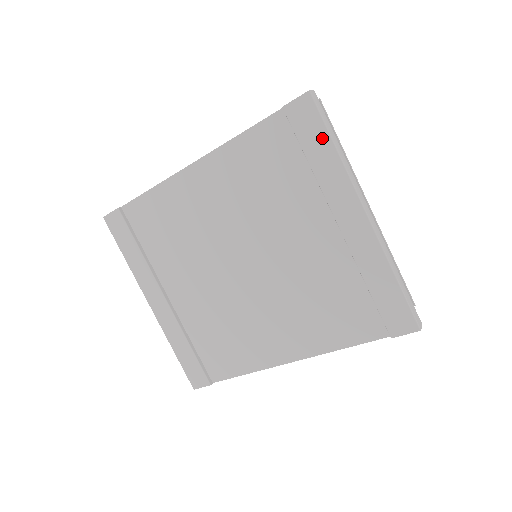
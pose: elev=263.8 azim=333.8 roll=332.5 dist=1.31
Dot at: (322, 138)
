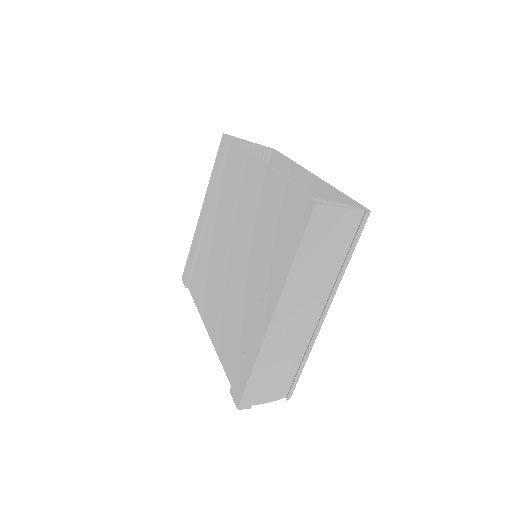
Dot at: (296, 242)
